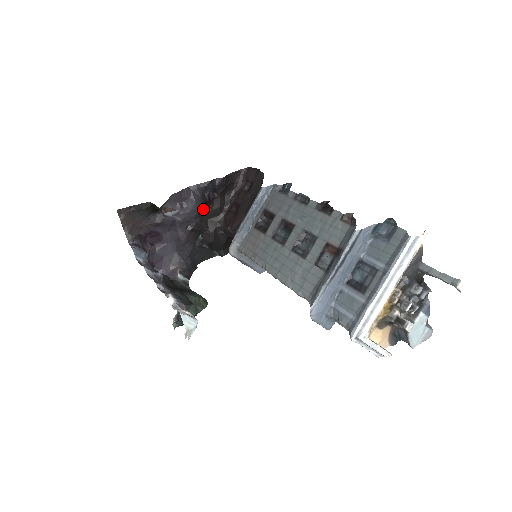
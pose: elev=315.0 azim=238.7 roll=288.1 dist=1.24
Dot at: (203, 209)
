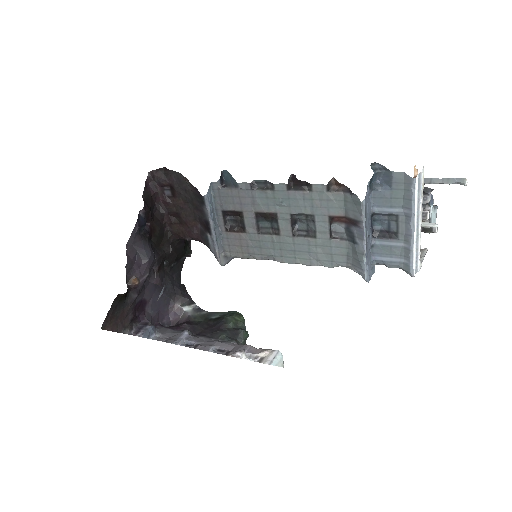
Dot at: (151, 245)
